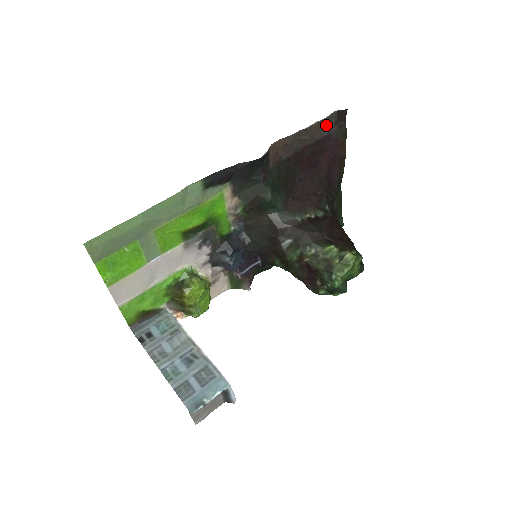
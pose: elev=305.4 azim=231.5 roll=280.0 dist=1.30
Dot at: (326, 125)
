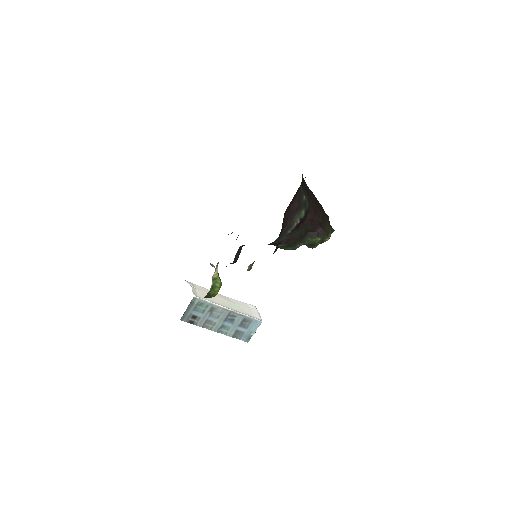
Dot at: occluded
